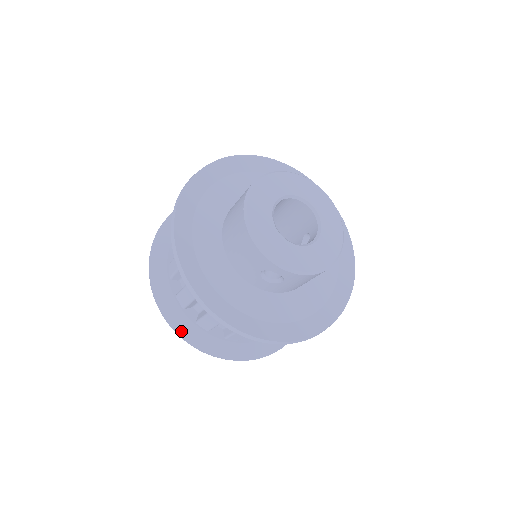
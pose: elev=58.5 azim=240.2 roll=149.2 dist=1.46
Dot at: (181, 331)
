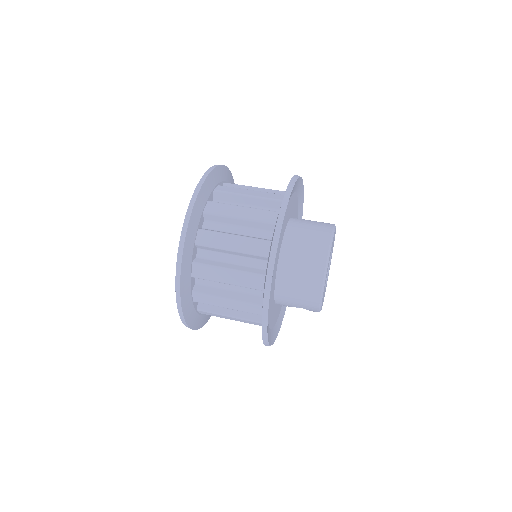
Dot at: (188, 321)
